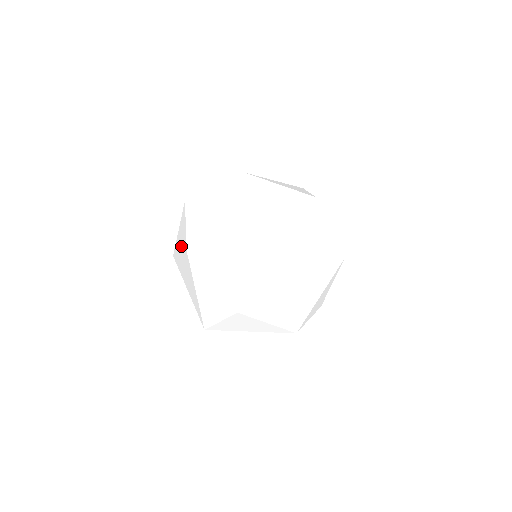
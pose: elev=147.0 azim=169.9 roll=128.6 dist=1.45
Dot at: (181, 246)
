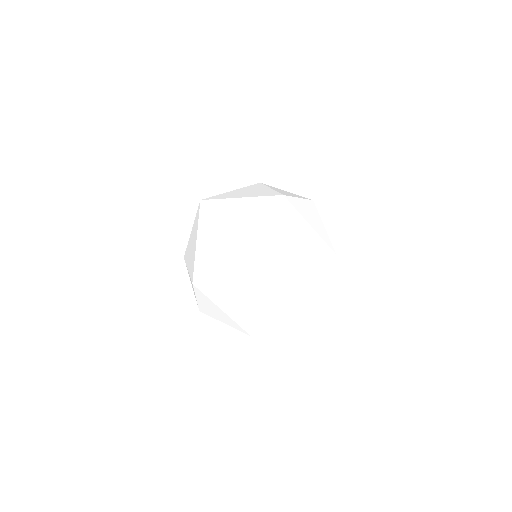
Dot at: (199, 249)
